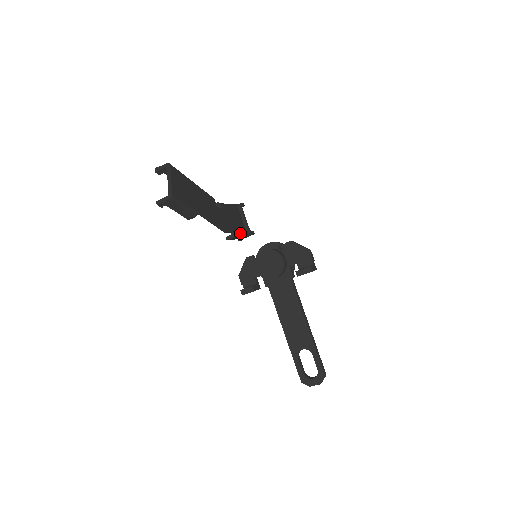
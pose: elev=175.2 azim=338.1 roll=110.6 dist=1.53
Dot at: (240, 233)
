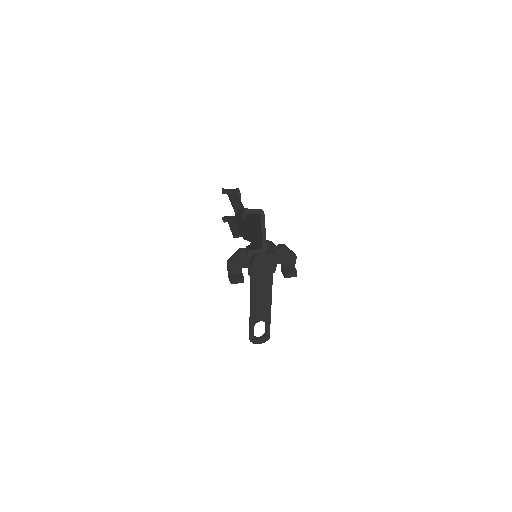
Dot at: occluded
